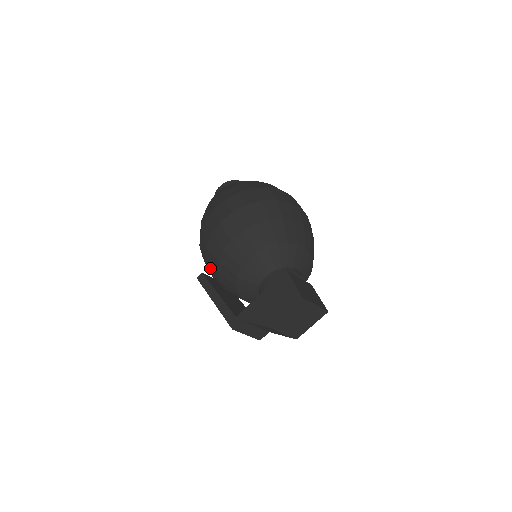
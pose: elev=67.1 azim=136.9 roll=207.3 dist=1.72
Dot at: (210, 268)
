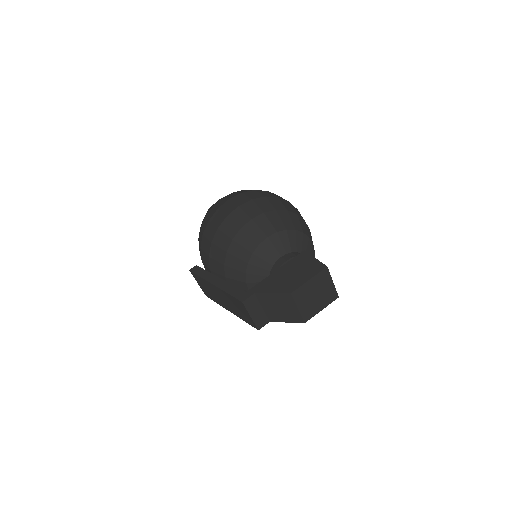
Dot at: (215, 252)
